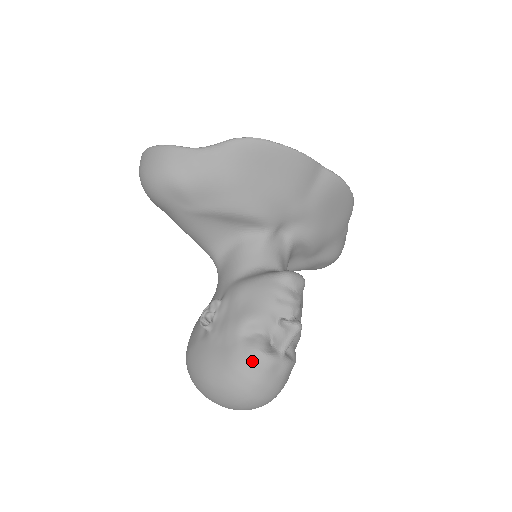
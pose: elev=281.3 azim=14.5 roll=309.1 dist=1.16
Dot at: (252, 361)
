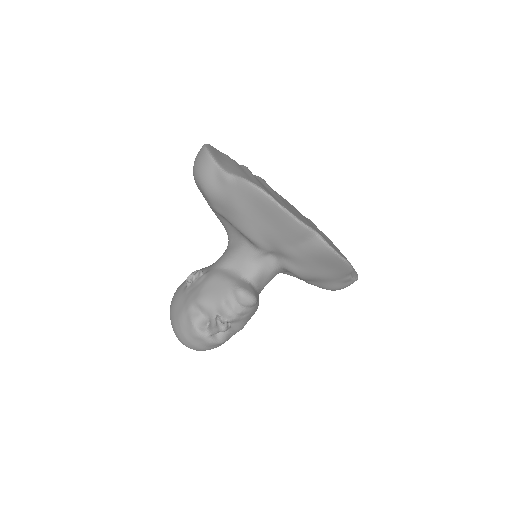
Dot at: (188, 326)
